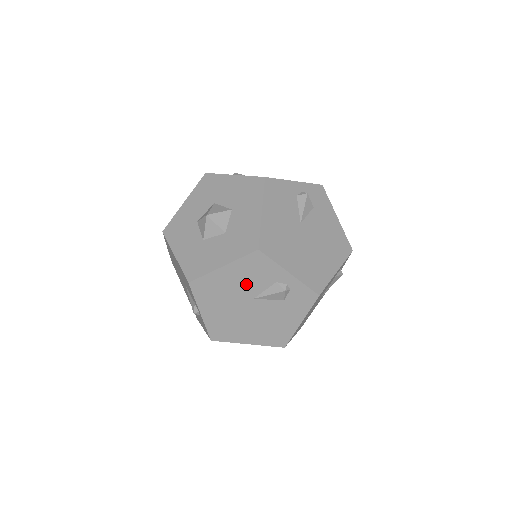
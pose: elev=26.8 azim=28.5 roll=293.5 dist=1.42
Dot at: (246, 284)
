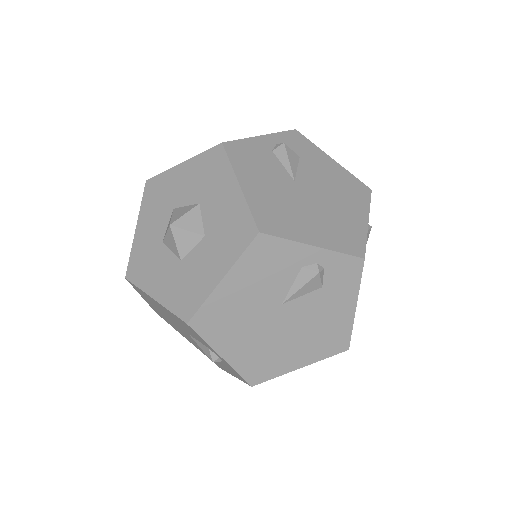
Dot at: (179, 324)
